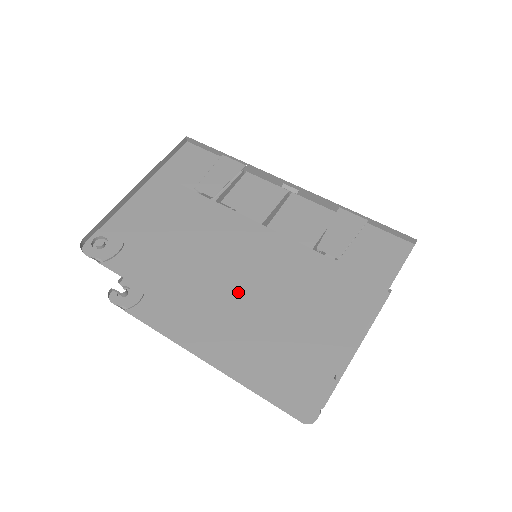
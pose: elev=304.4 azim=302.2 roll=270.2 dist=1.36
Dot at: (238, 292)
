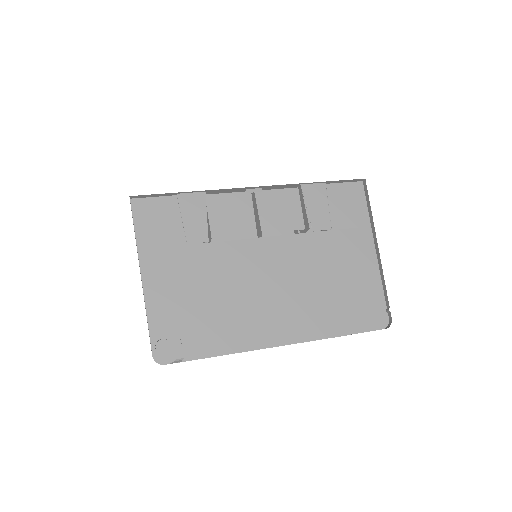
Dot at: (293, 303)
